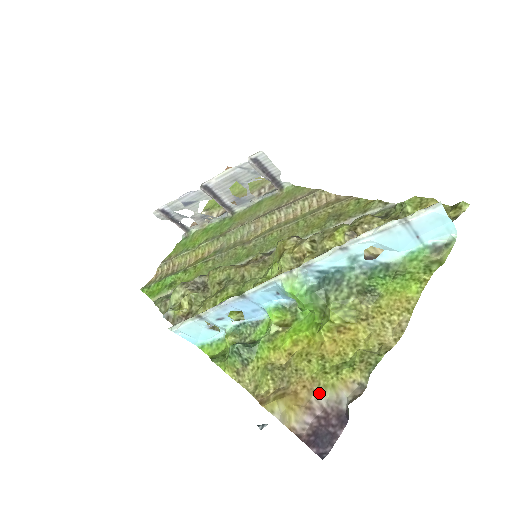
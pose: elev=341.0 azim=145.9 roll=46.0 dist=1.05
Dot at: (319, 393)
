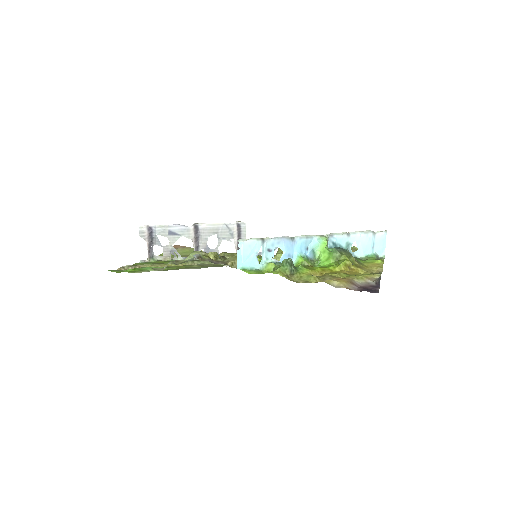
Dot at: (355, 280)
